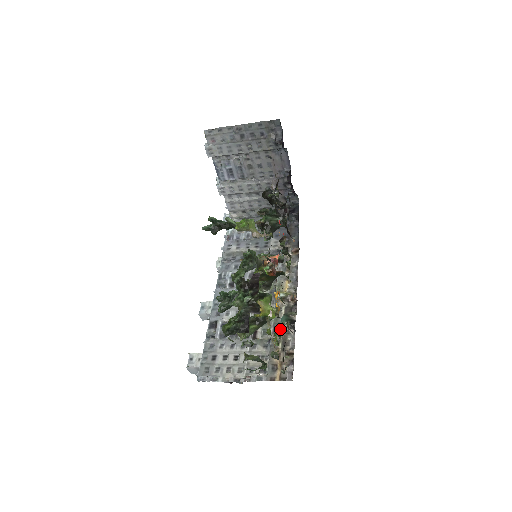
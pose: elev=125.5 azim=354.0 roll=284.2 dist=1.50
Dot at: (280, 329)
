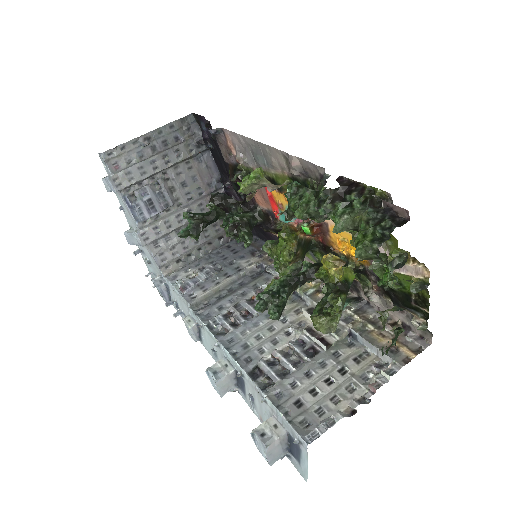
Dot at: (350, 315)
